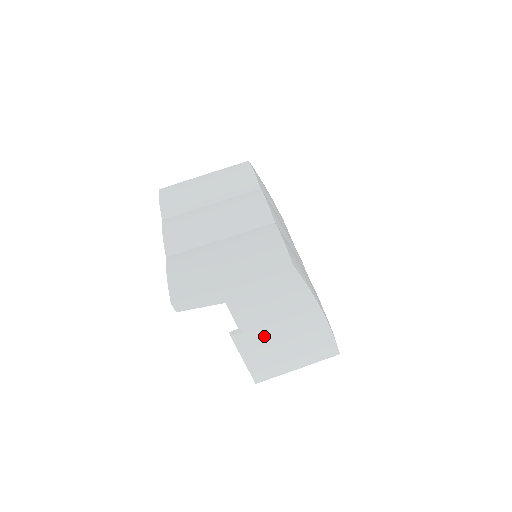
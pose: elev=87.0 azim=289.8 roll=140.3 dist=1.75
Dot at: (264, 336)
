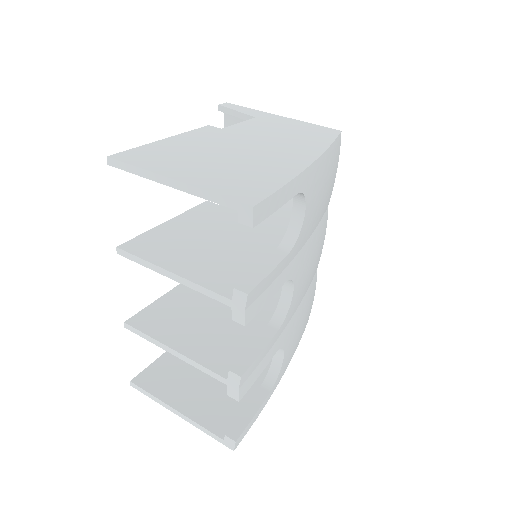
Dot at: (227, 140)
